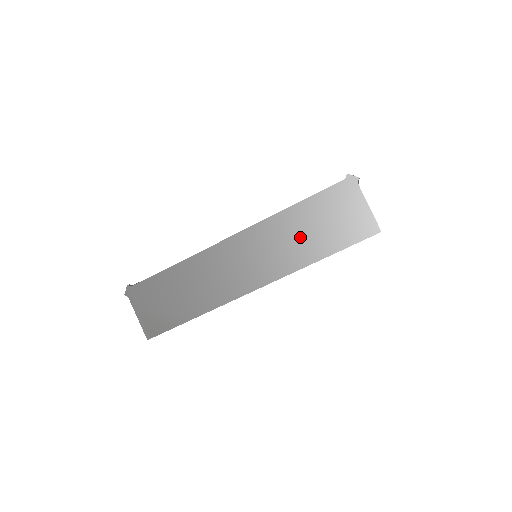
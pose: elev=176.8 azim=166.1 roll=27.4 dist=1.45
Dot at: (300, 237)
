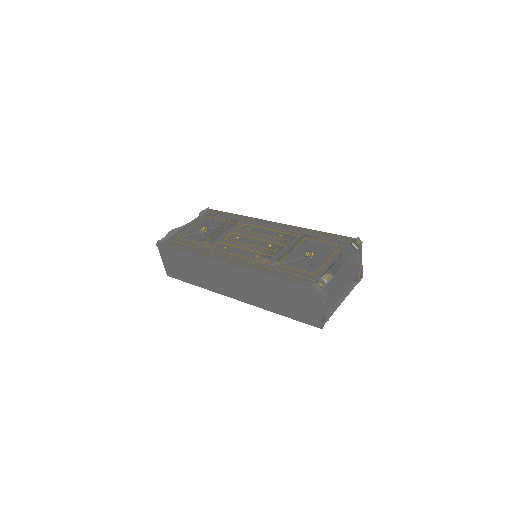
Dot at: (269, 294)
